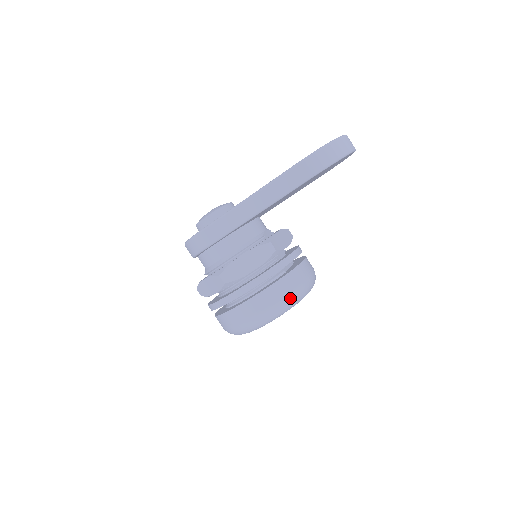
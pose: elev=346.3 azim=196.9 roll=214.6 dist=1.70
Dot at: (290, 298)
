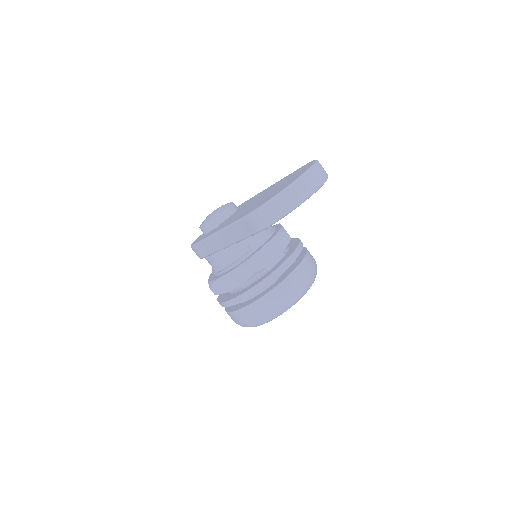
Dot at: (270, 314)
